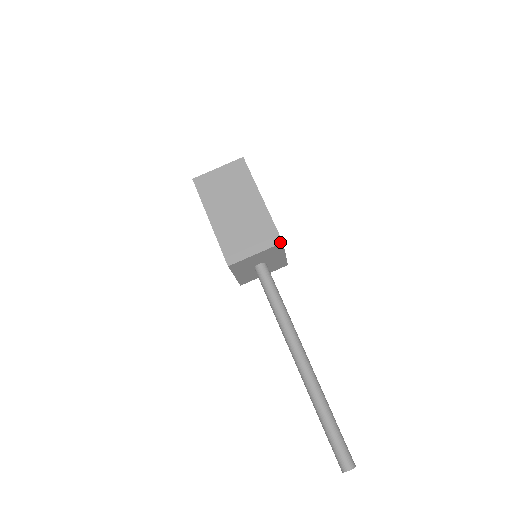
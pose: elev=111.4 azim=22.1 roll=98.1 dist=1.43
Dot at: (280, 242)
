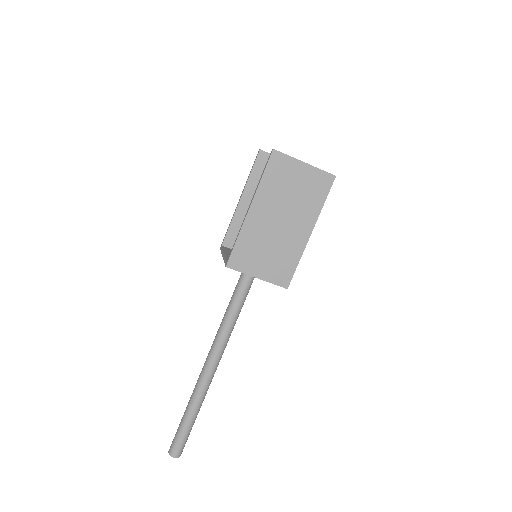
Dot at: (286, 287)
